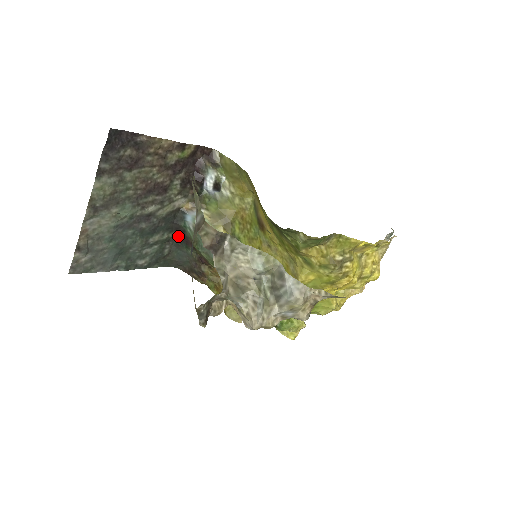
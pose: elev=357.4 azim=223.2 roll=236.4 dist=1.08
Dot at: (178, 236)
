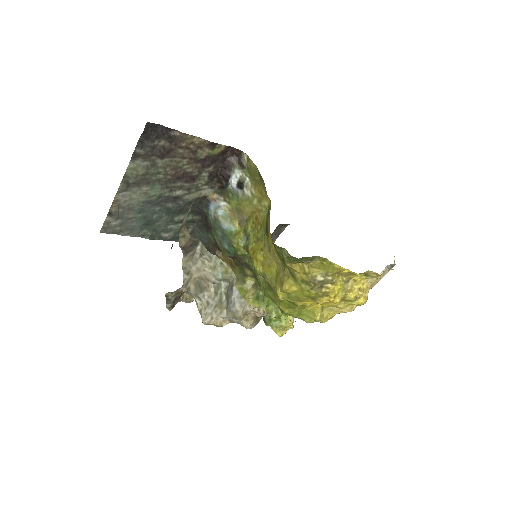
Dot at: (201, 220)
